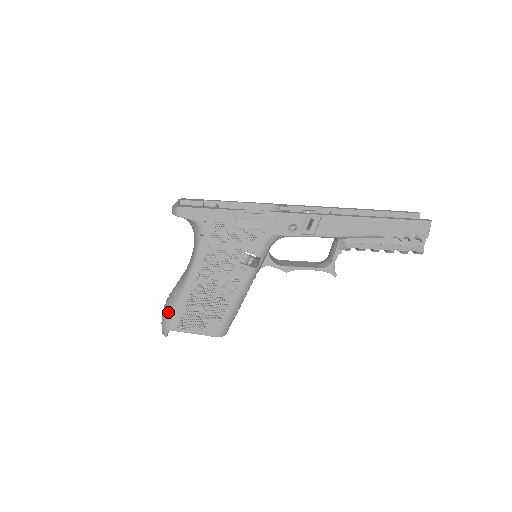
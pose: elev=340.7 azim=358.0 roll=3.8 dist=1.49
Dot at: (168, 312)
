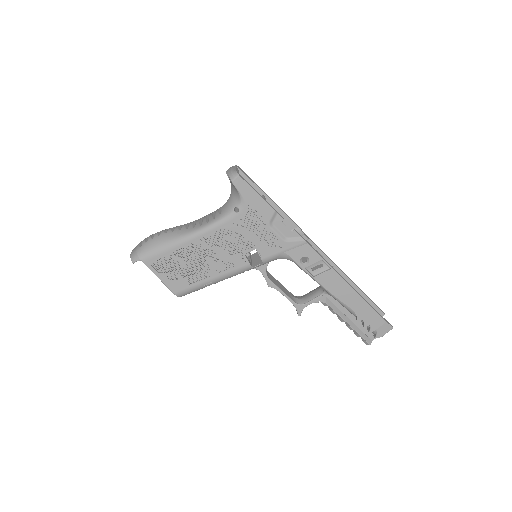
Dot at: (152, 245)
